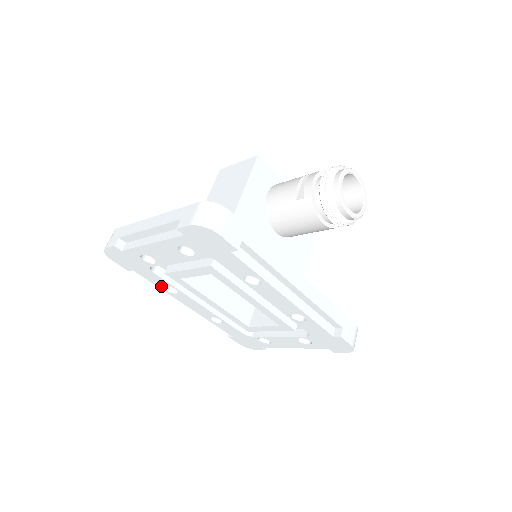
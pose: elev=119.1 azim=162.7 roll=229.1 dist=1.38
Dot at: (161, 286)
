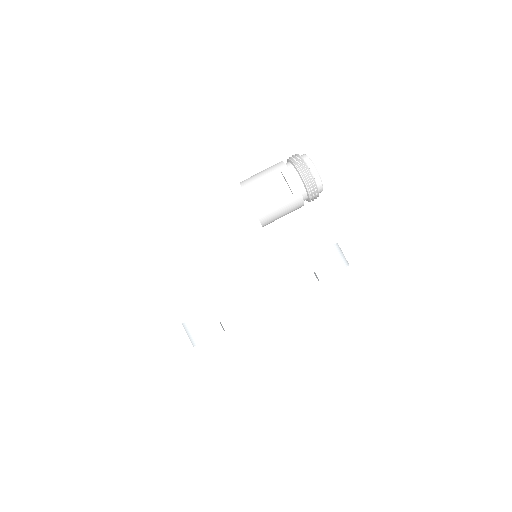
Dot at: occluded
